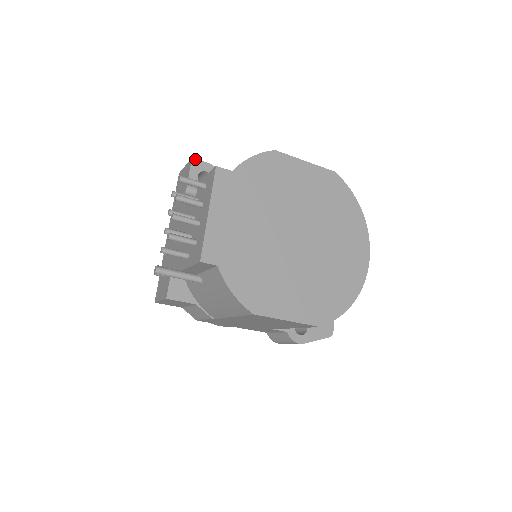
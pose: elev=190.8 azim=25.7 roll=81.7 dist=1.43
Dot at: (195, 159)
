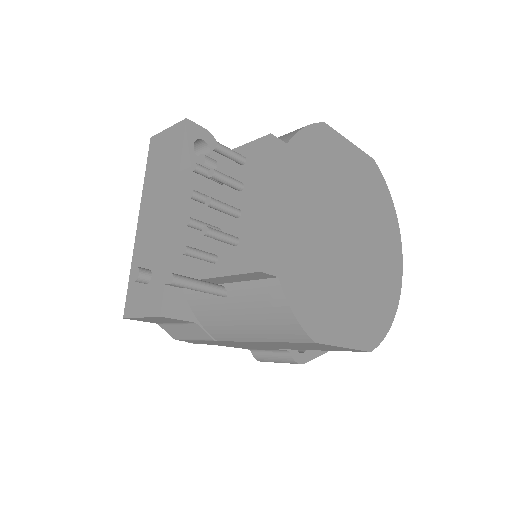
Dot at: (190, 121)
